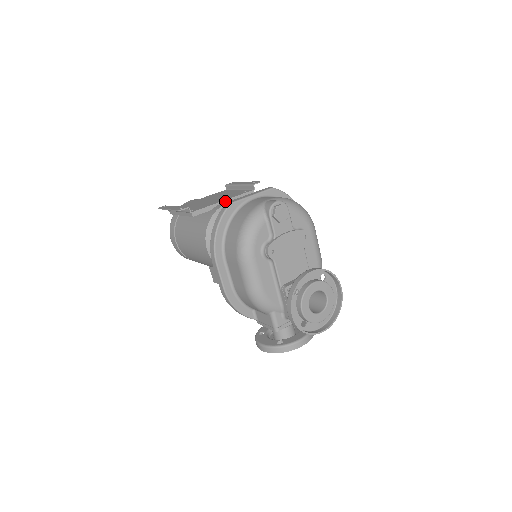
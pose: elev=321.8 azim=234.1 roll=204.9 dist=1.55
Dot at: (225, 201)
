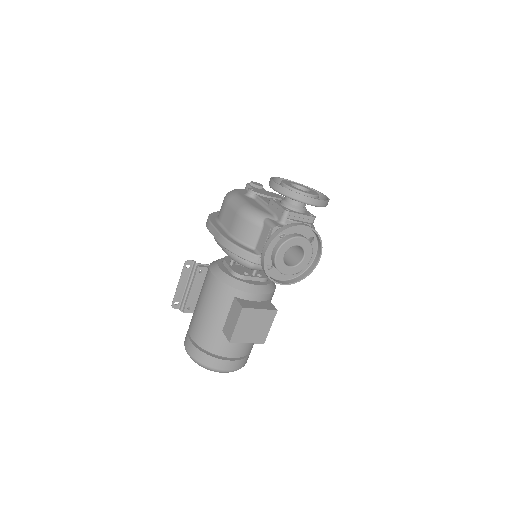
Dot at: occluded
